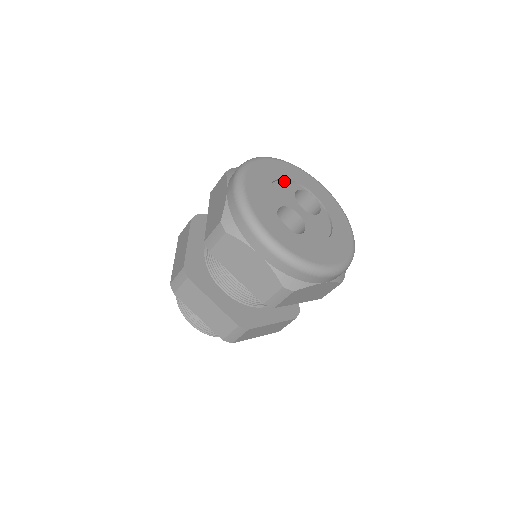
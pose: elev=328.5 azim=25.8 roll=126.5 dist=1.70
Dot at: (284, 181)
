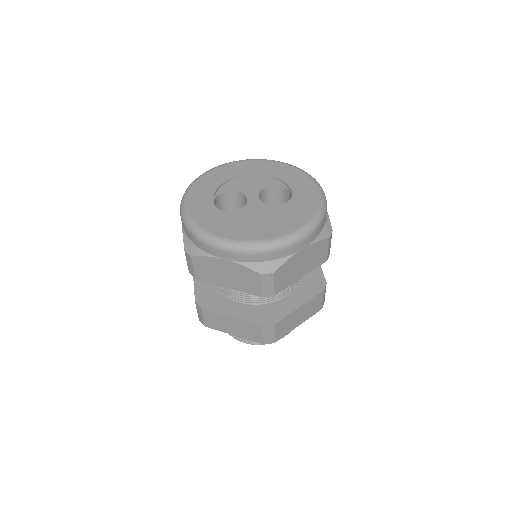
Dot at: (267, 177)
